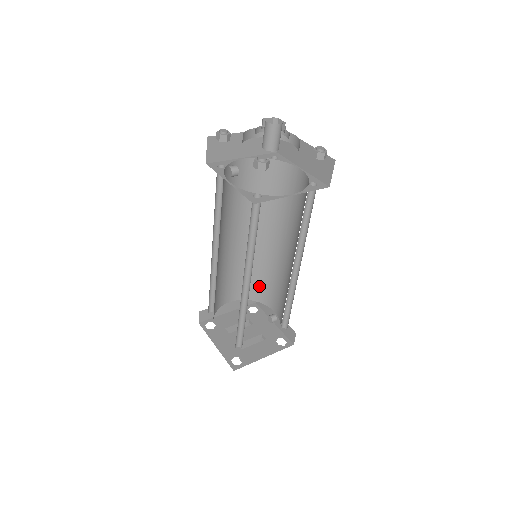
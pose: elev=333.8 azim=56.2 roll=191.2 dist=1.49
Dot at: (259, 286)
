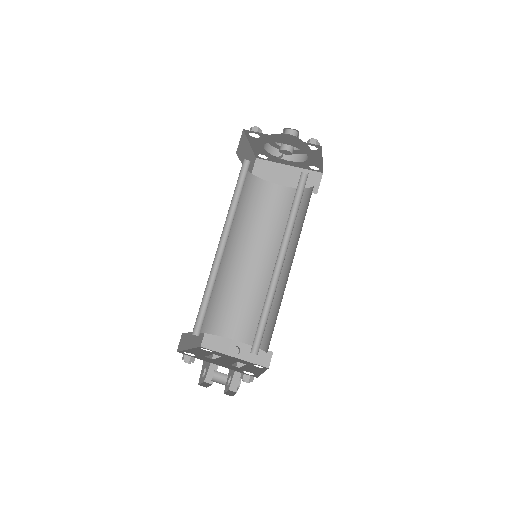
Dot at: (222, 314)
